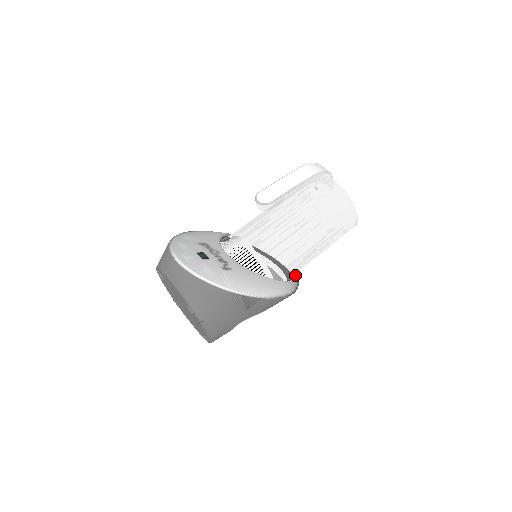
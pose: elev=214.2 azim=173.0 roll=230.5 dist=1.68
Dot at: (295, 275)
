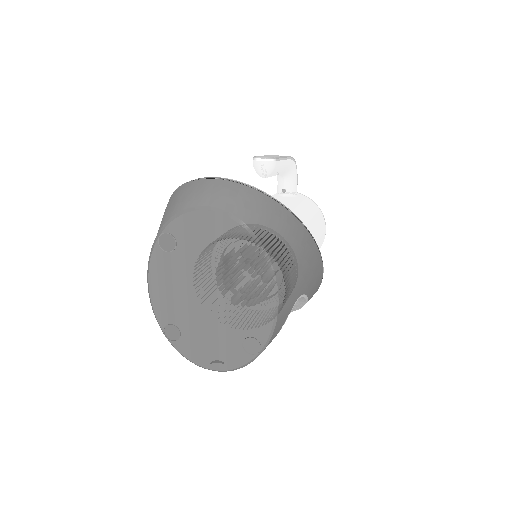
Dot at: occluded
